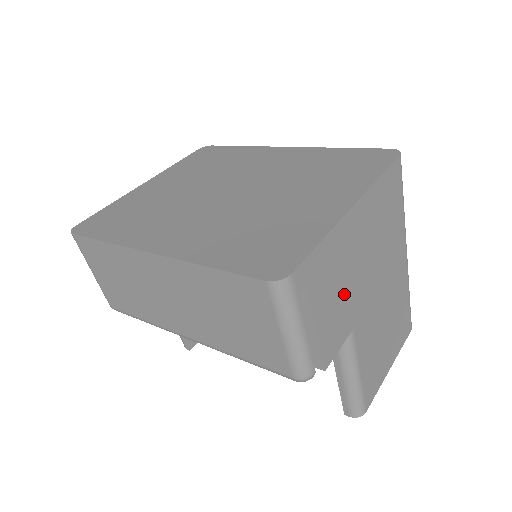
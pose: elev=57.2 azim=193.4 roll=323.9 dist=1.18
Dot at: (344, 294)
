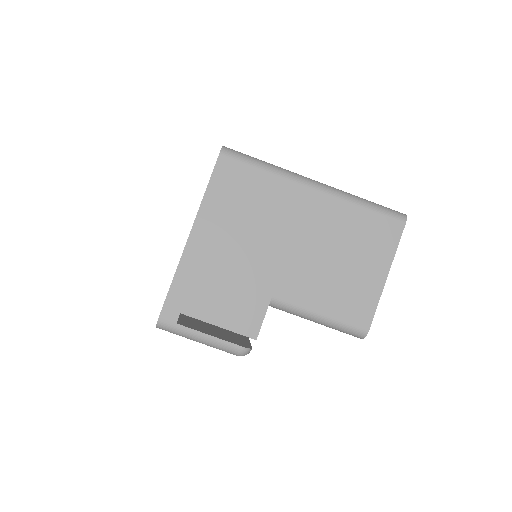
Dot at: (233, 286)
